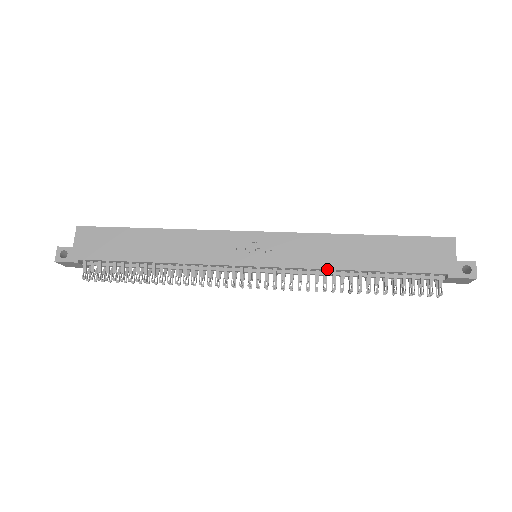
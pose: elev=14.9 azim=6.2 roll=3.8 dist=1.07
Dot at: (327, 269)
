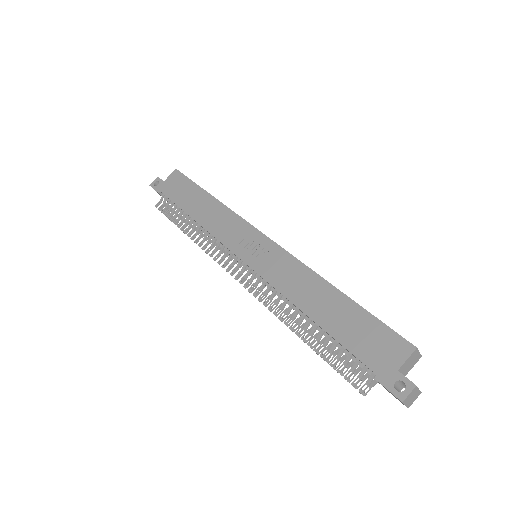
Dot at: (286, 298)
